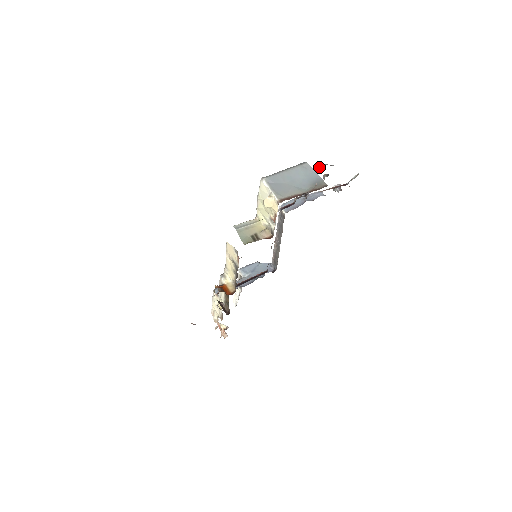
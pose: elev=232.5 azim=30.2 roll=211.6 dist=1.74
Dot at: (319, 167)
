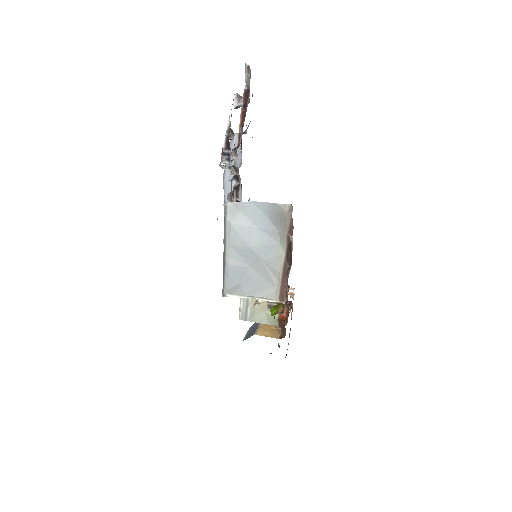
Dot at: (226, 161)
